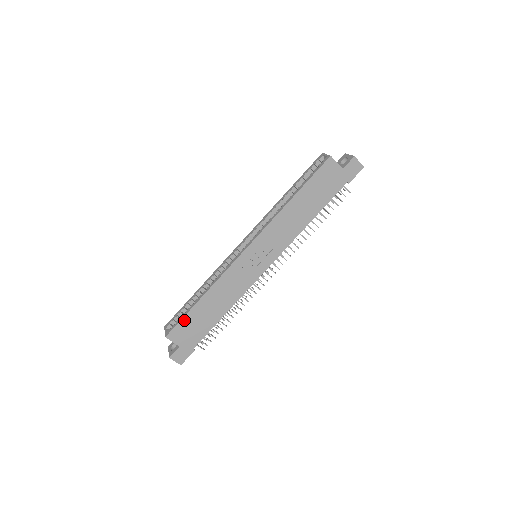
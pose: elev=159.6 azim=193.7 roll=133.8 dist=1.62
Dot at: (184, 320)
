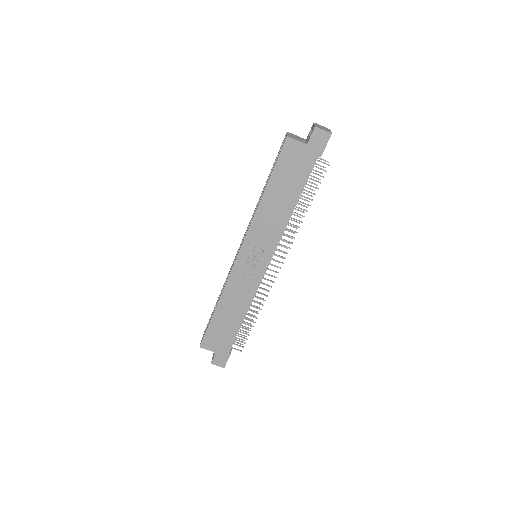
Dot at: (209, 330)
